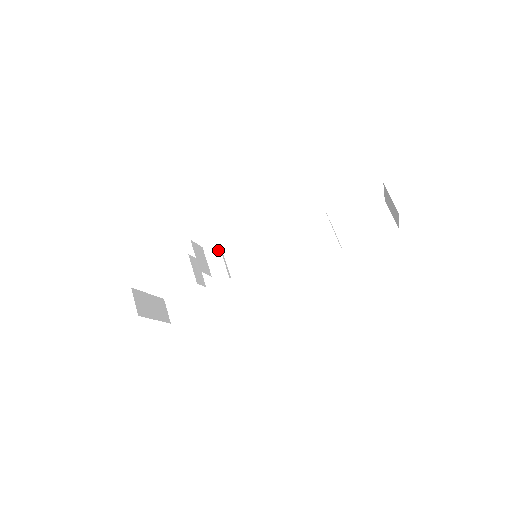
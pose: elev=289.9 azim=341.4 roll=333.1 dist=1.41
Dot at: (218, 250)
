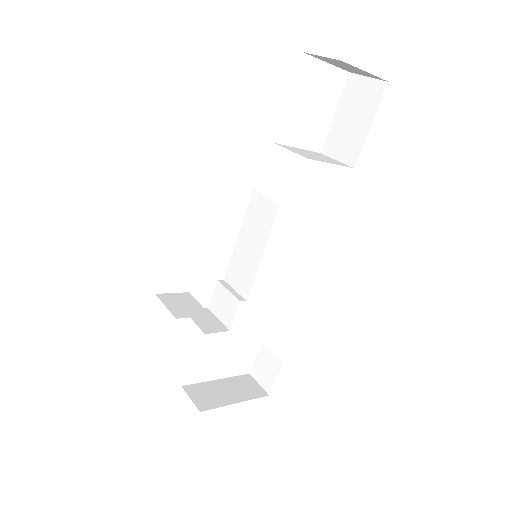
Dot at: (216, 282)
